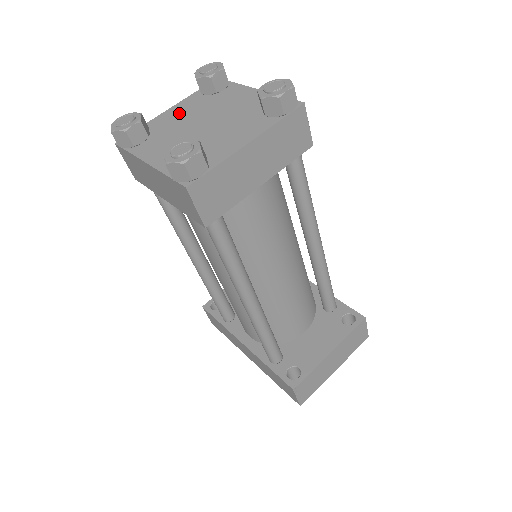
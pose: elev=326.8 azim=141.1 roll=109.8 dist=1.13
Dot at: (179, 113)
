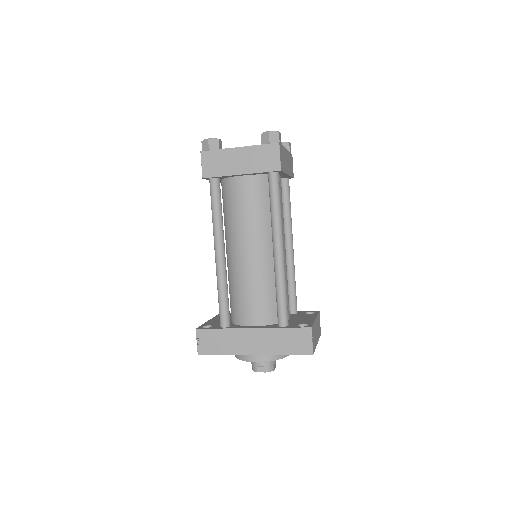
Dot at: occluded
